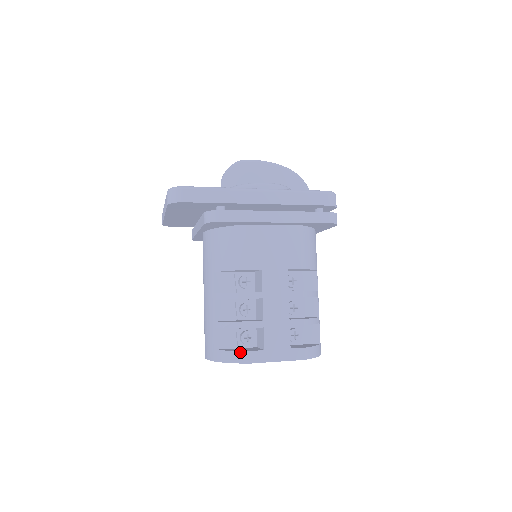
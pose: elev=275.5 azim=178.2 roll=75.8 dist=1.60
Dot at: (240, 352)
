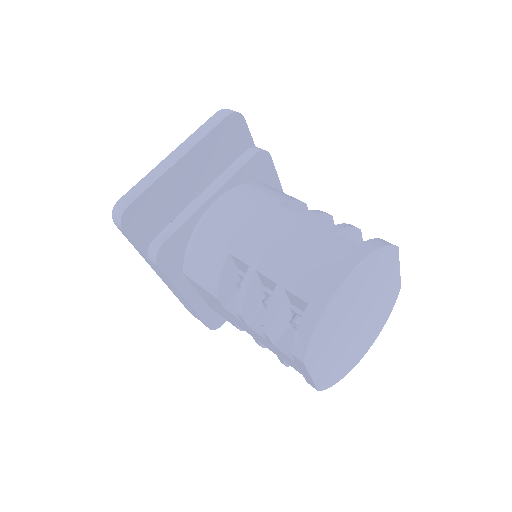
Dot at: (382, 239)
